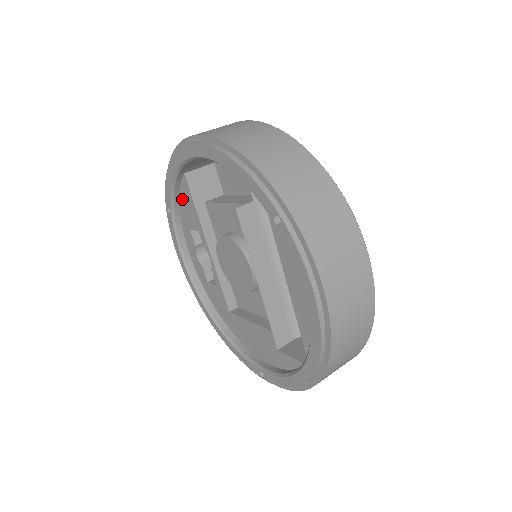
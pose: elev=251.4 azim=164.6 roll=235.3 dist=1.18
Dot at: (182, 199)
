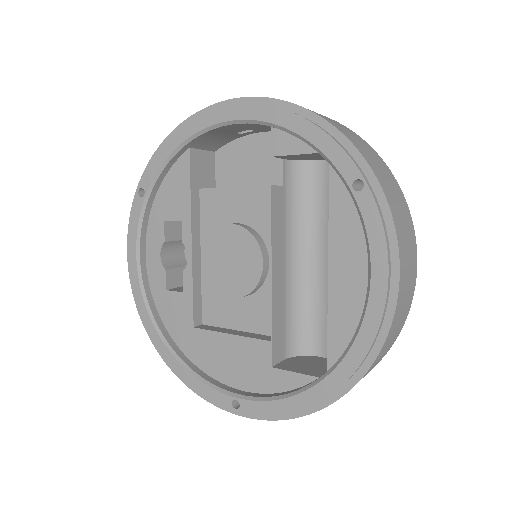
Dot at: (168, 181)
